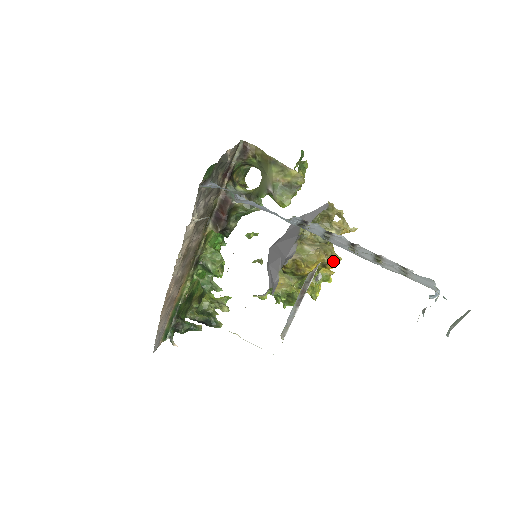
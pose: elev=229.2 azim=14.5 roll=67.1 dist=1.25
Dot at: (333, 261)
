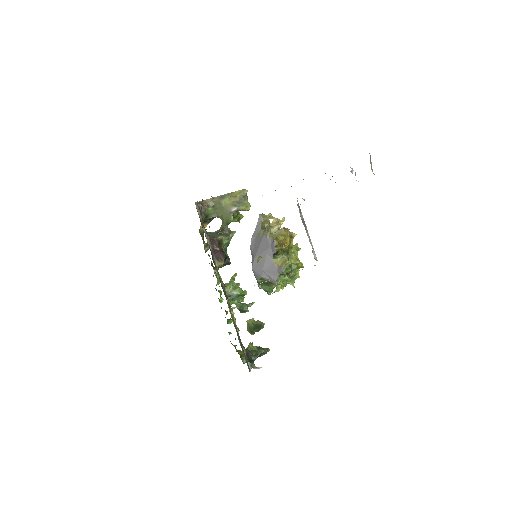
Dot at: occluded
